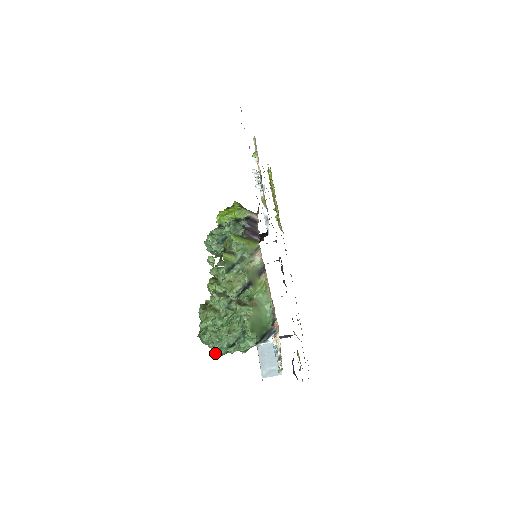
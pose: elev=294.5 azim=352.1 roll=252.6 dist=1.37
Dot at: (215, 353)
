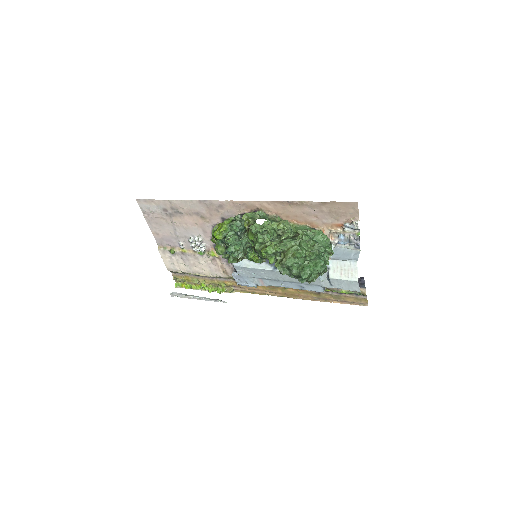
Dot at: (323, 268)
